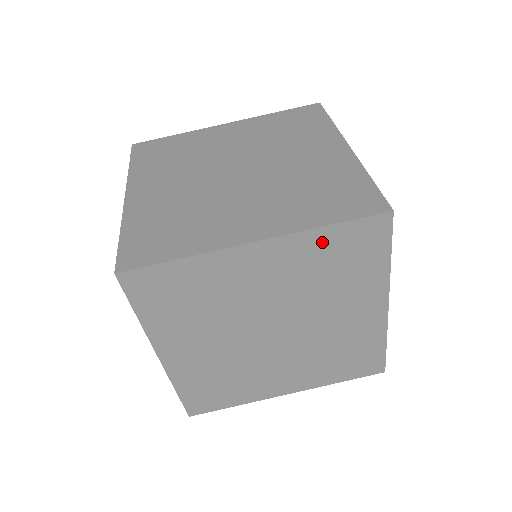
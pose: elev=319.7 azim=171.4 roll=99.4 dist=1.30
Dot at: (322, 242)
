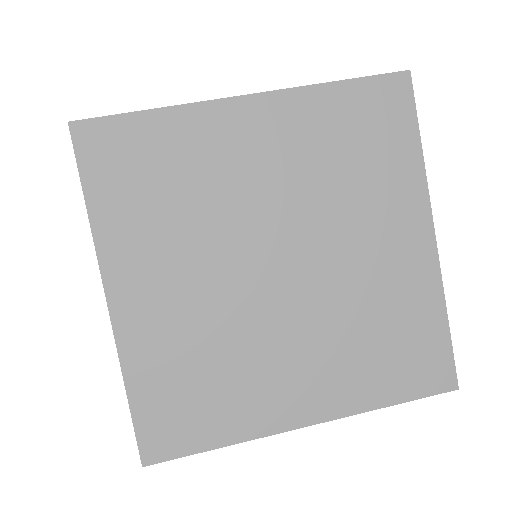
Dot at: (331, 107)
